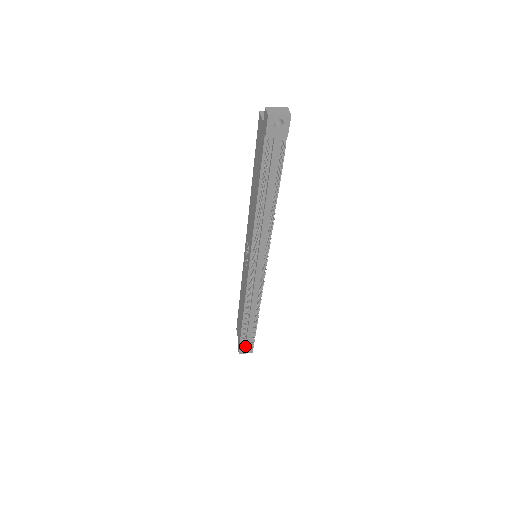
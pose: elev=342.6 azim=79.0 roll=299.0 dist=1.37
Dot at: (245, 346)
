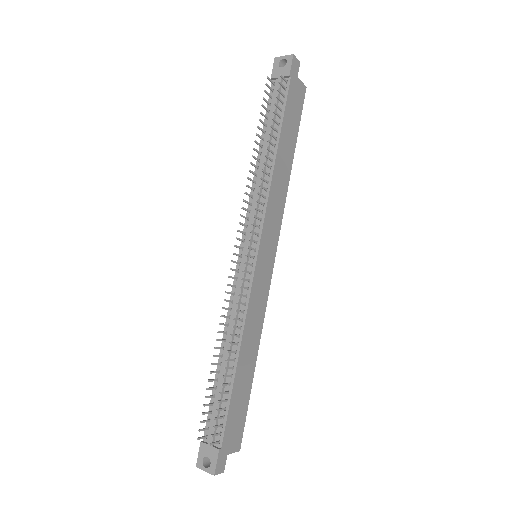
Dot at: (207, 446)
